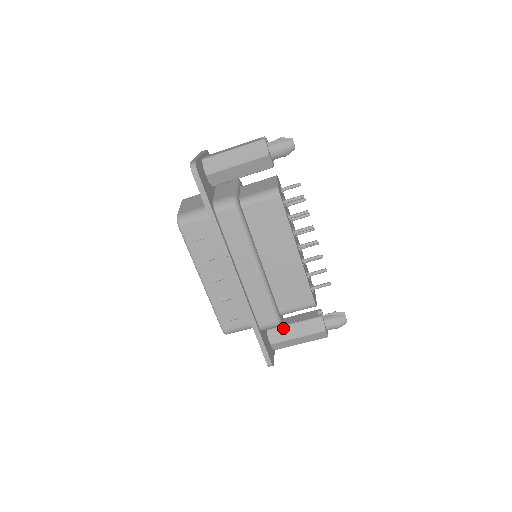
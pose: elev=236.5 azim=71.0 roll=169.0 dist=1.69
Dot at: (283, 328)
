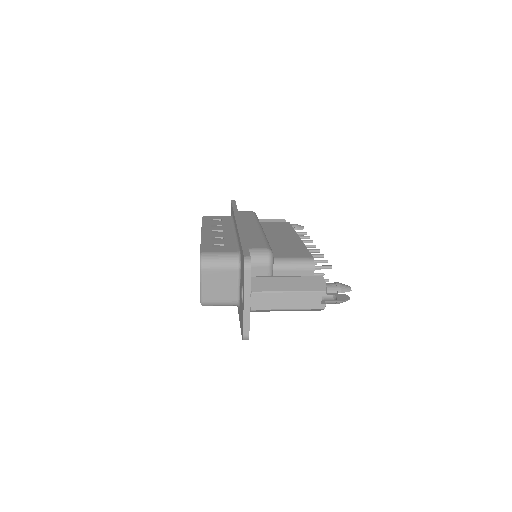
Dot at: occluded
